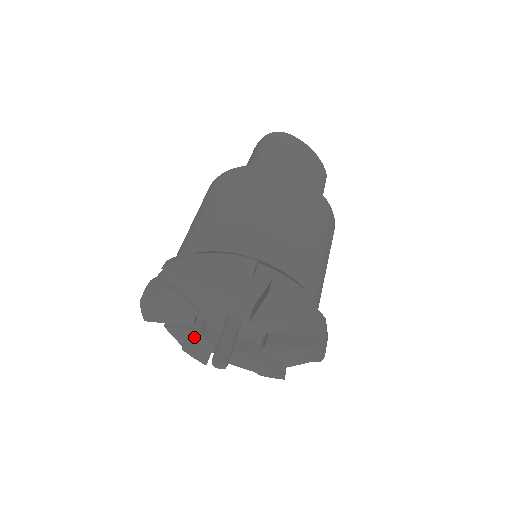
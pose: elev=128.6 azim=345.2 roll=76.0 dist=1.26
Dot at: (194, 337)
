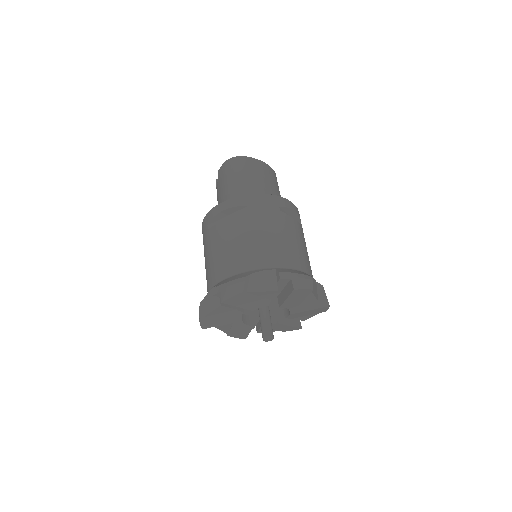
Dot at: (238, 326)
